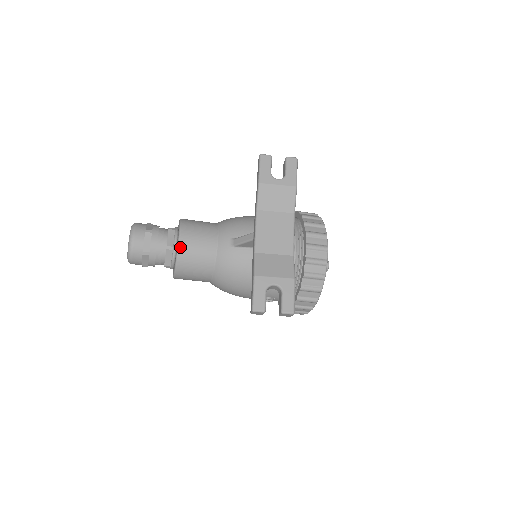
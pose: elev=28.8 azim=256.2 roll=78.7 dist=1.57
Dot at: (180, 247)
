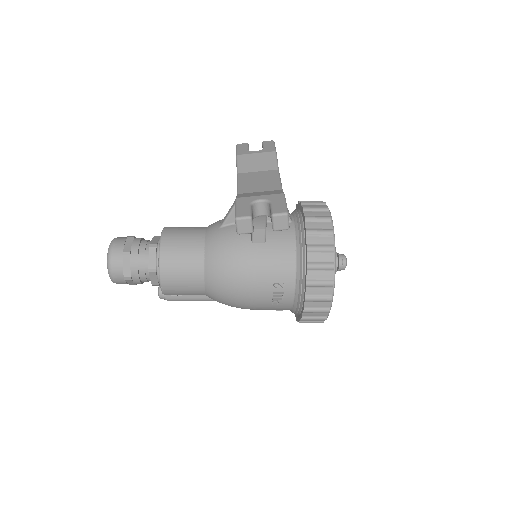
Dot at: (163, 237)
